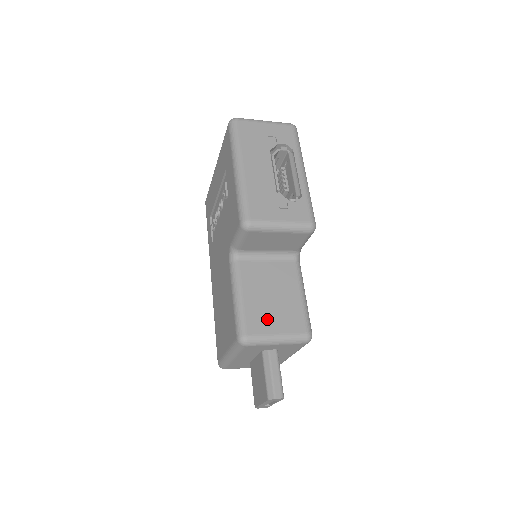
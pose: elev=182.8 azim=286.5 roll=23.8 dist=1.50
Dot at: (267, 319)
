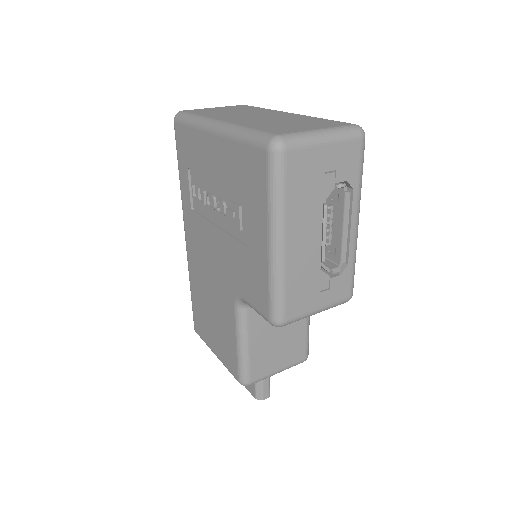
Dot at: (271, 360)
